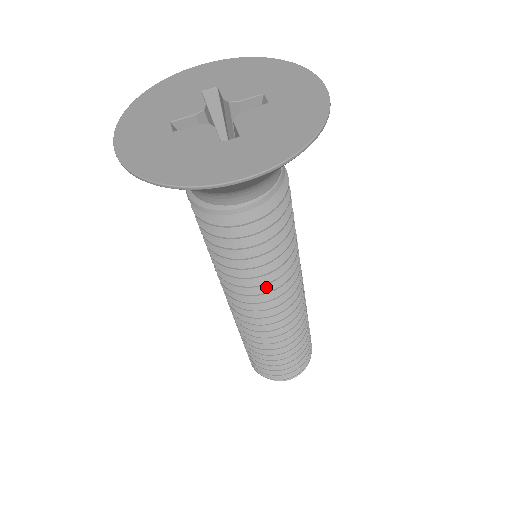
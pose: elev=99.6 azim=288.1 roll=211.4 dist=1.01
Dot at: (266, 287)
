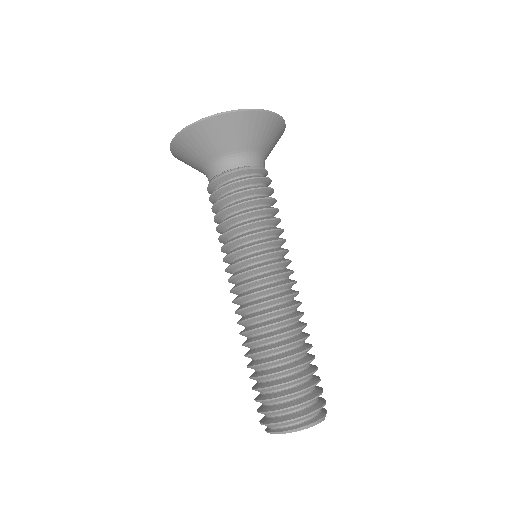
Dot at: (264, 252)
